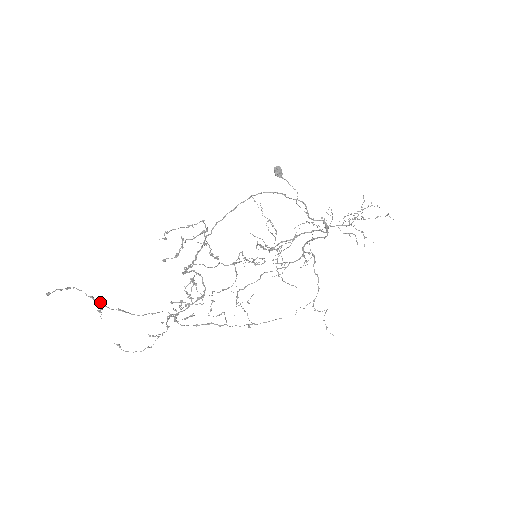
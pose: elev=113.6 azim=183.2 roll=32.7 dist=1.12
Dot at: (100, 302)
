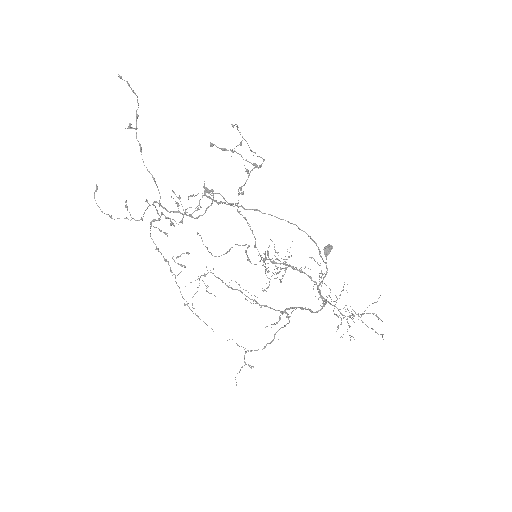
Dot at: occluded
